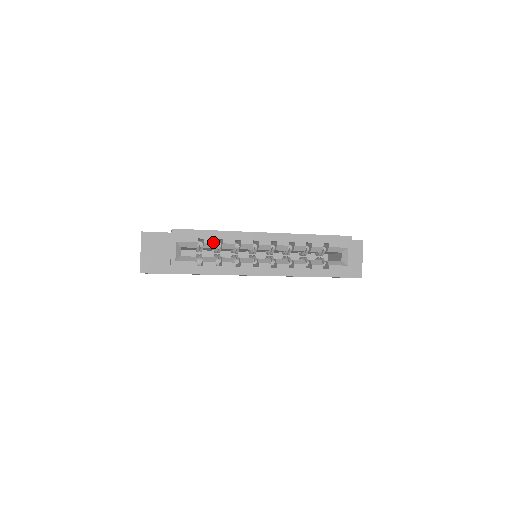
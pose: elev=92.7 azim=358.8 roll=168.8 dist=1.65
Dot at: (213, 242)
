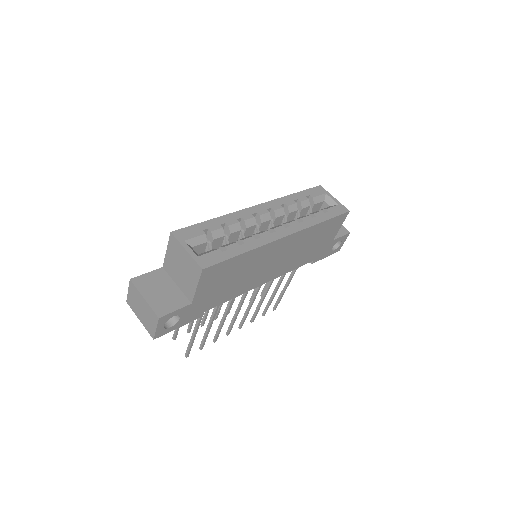
Dot at: (219, 228)
